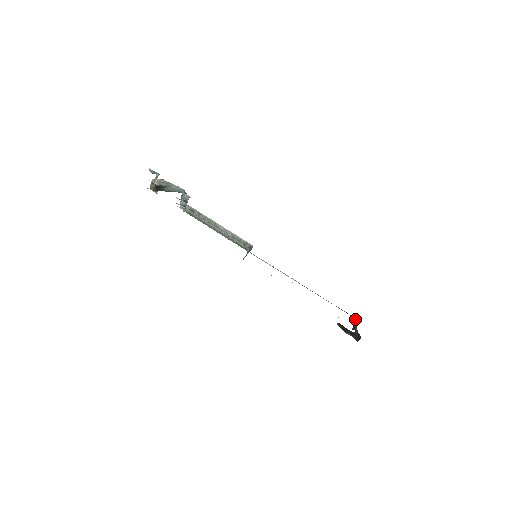
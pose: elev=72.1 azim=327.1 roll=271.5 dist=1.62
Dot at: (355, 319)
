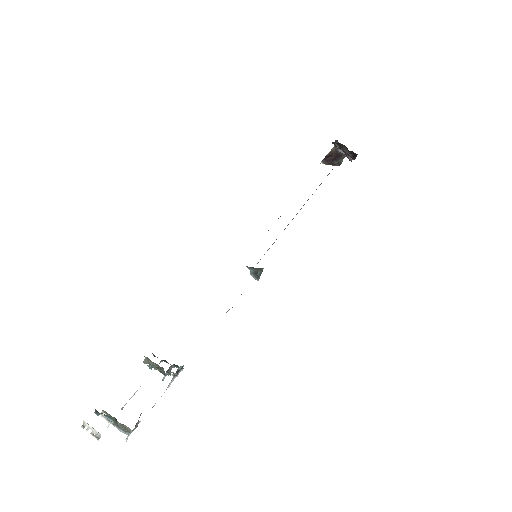
Dot at: (340, 145)
